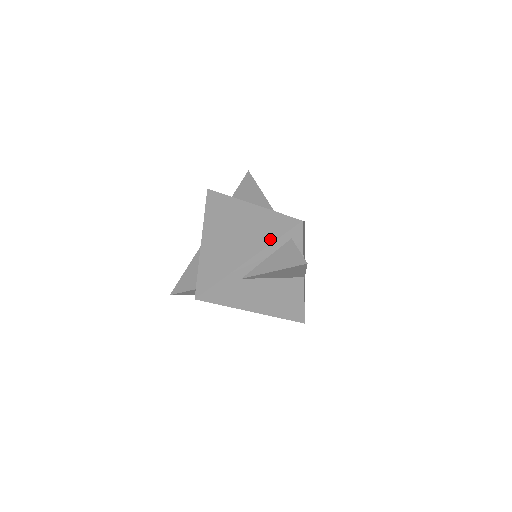
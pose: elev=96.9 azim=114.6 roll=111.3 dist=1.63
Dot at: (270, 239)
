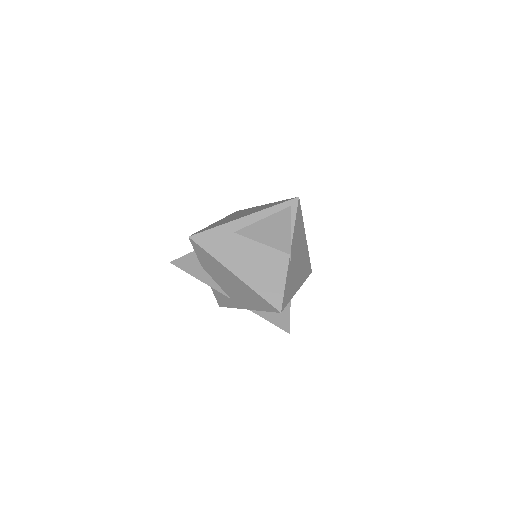
Dot at: (269, 207)
